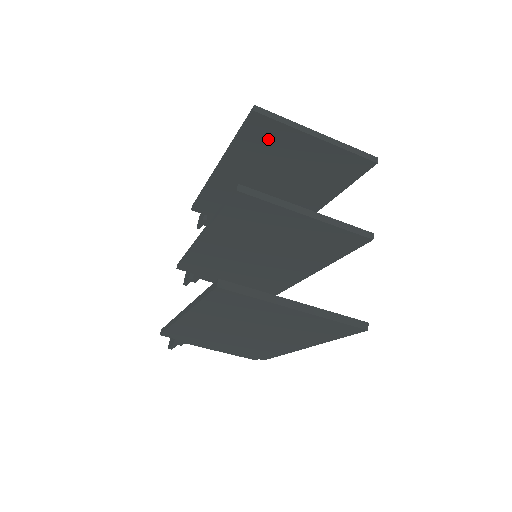
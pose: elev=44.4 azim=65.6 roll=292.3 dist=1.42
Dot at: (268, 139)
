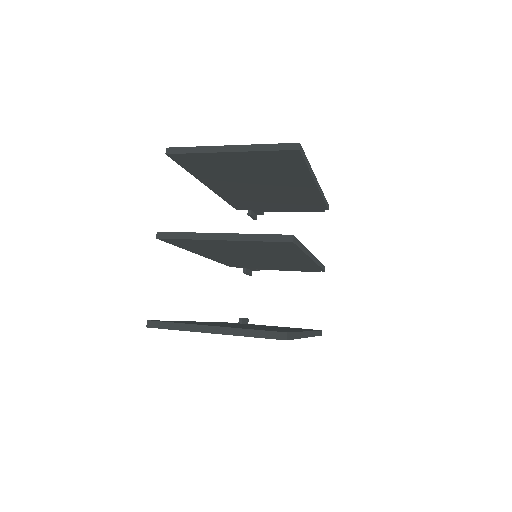
Dot at: (202, 163)
